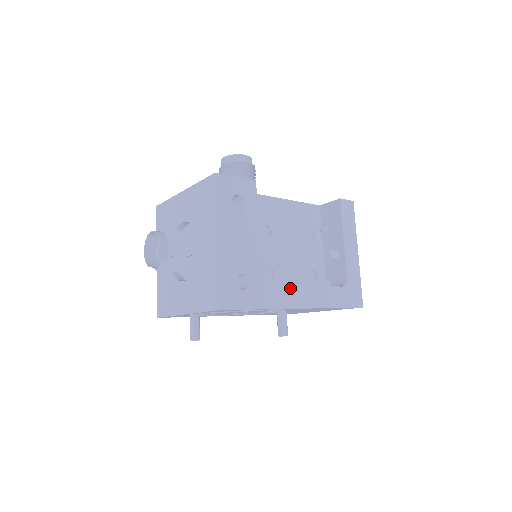
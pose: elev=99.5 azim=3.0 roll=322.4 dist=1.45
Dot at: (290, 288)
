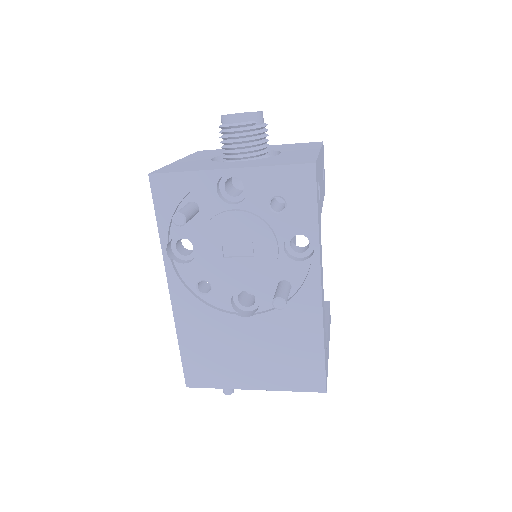
Dot at: occluded
